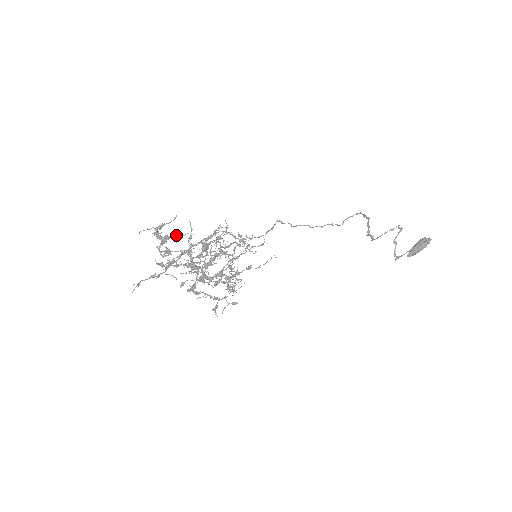
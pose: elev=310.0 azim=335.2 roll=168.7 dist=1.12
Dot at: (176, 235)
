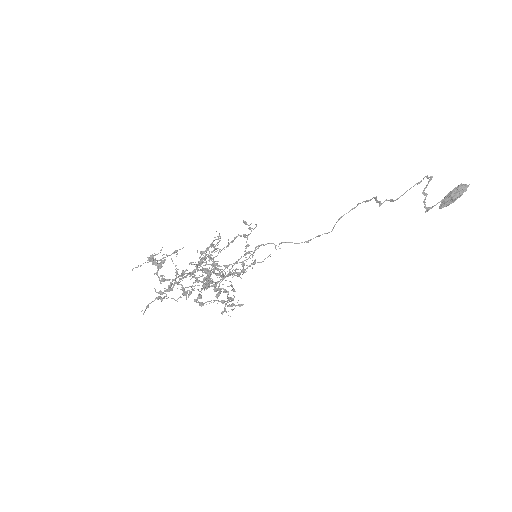
Dot at: occluded
